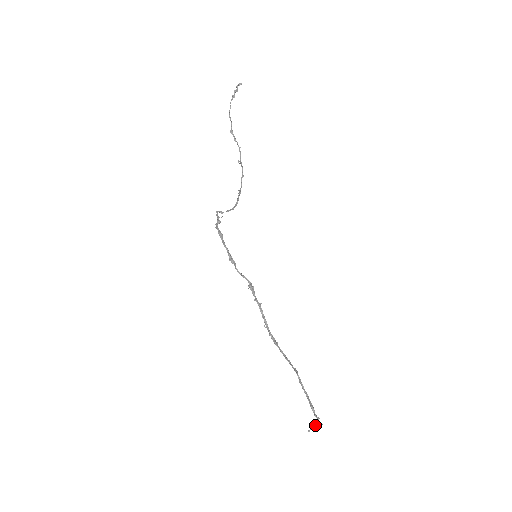
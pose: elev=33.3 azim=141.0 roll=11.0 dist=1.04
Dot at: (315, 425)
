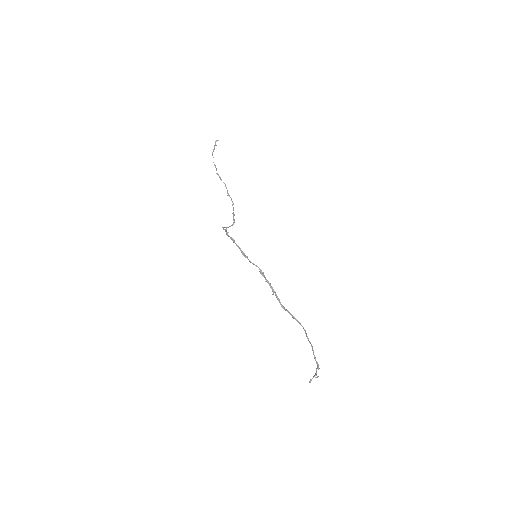
Dot at: (314, 376)
